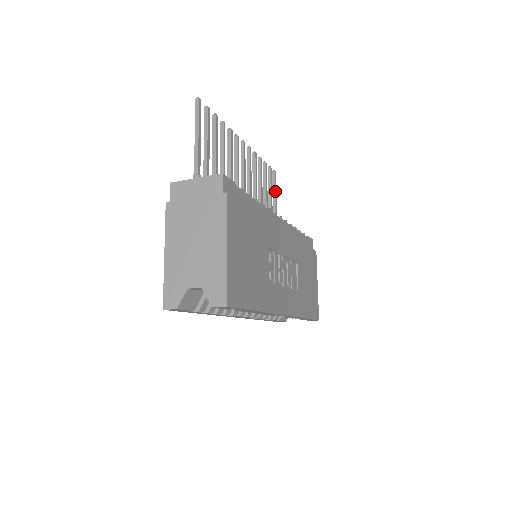
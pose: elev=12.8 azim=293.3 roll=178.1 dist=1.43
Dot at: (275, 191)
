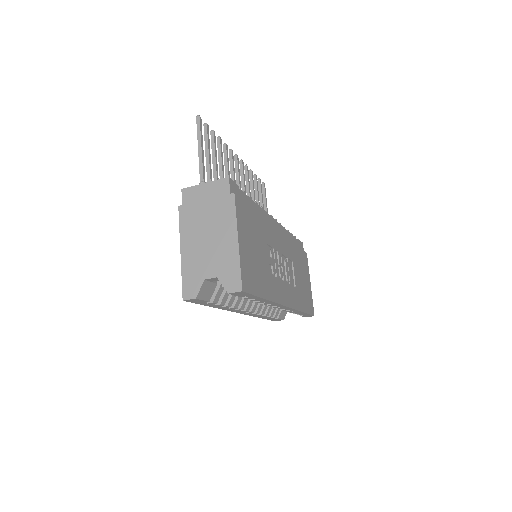
Dot at: (265, 201)
